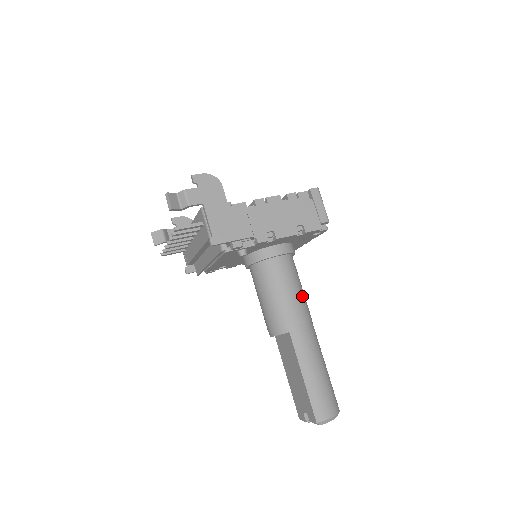
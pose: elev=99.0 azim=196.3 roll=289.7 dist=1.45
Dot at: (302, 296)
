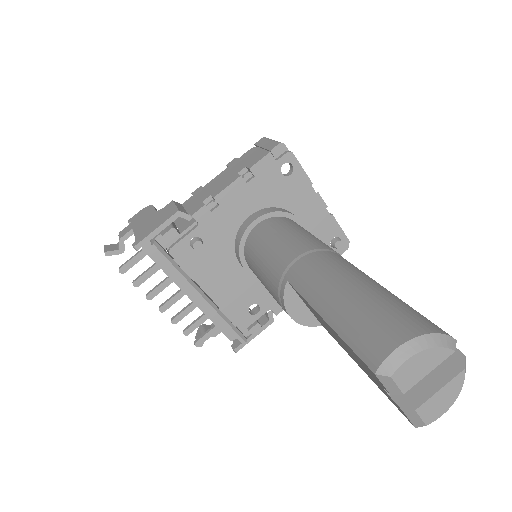
Dot at: (302, 237)
